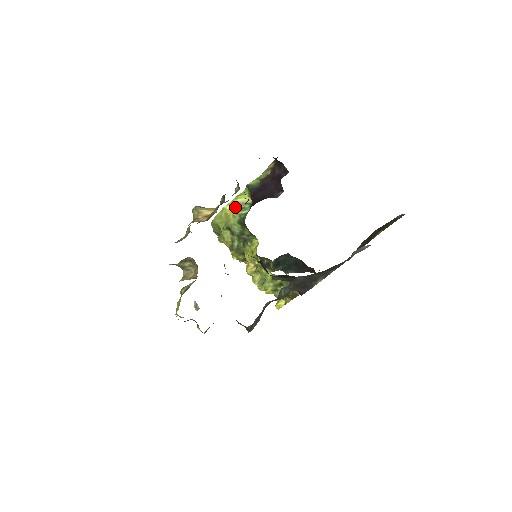
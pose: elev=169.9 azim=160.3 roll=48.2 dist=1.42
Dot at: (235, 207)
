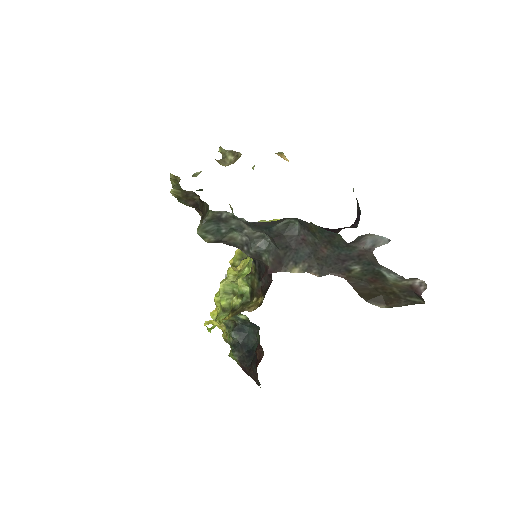
Dot at: occluded
